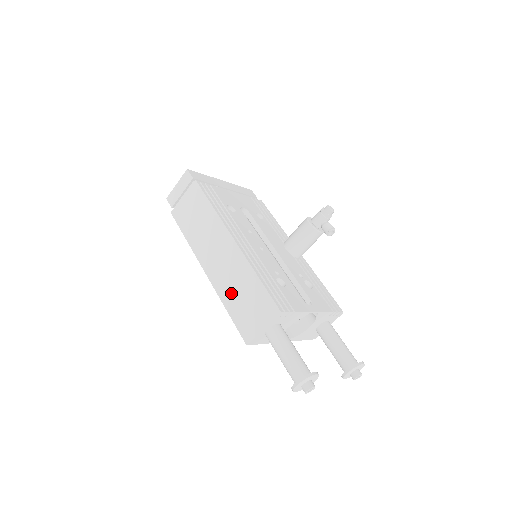
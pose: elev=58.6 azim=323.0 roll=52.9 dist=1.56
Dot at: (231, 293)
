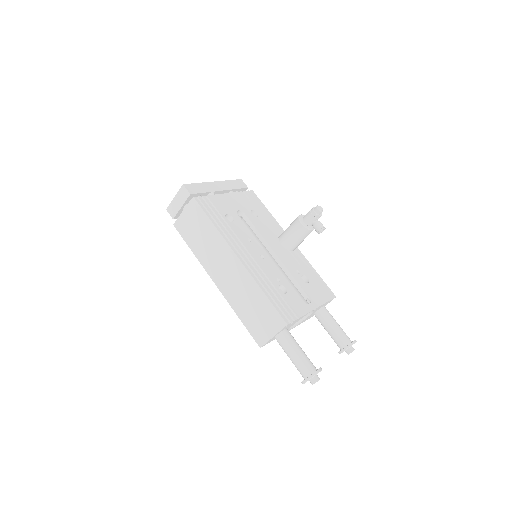
Dot at: (241, 304)
